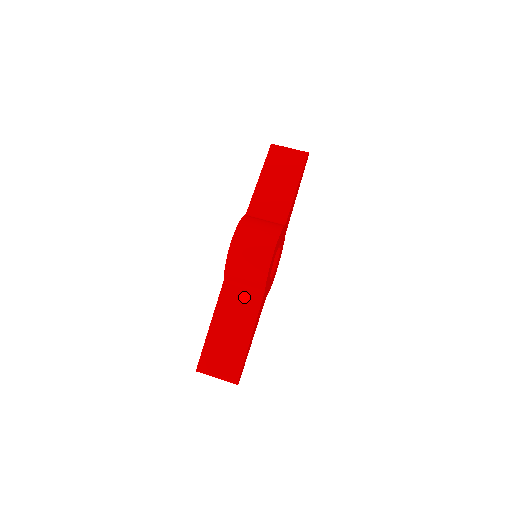
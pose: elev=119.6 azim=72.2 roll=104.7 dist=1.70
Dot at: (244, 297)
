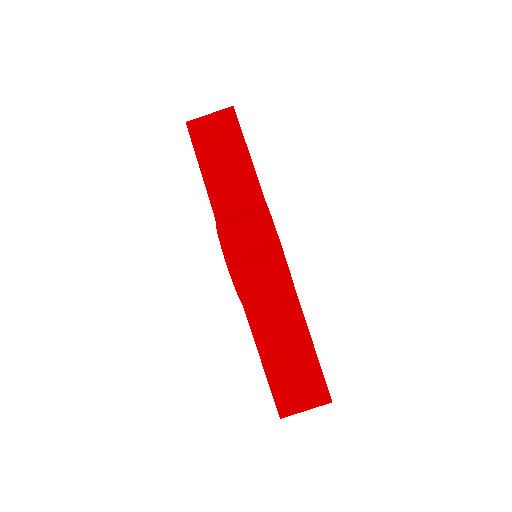
Dot at: (277, 309)
